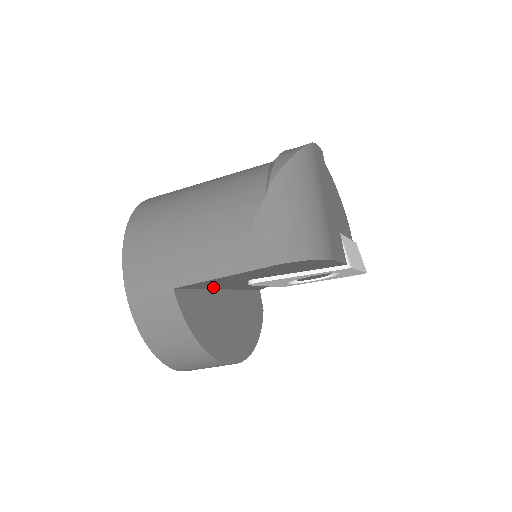
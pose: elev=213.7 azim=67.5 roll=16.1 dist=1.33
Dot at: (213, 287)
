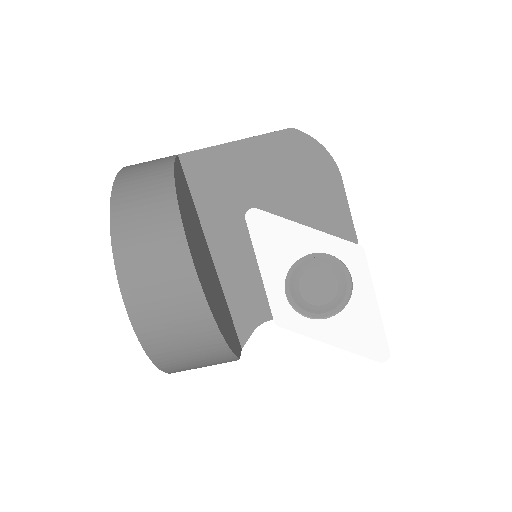
Dot at: (206, 212)
